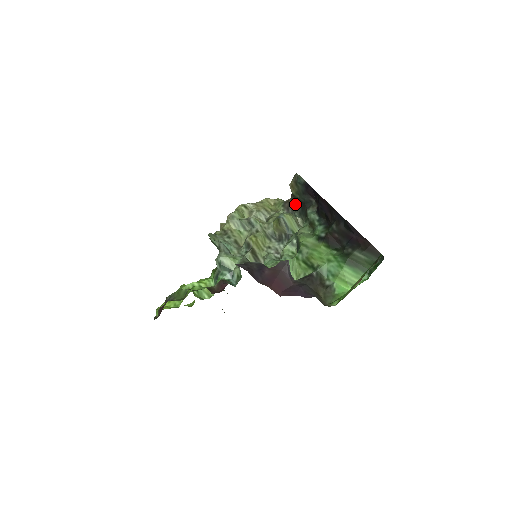
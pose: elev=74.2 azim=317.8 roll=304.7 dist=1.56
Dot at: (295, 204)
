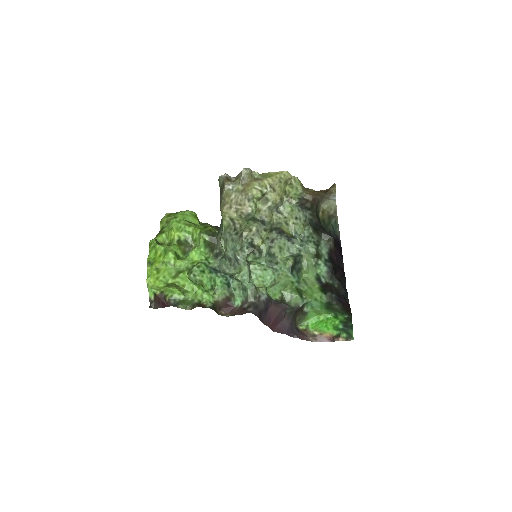
Dot at: (313, 211)
